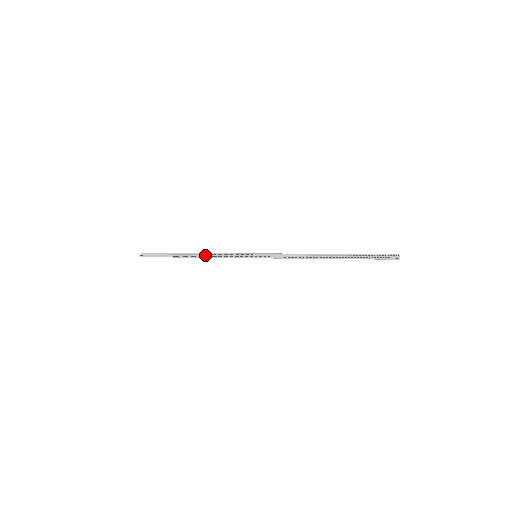
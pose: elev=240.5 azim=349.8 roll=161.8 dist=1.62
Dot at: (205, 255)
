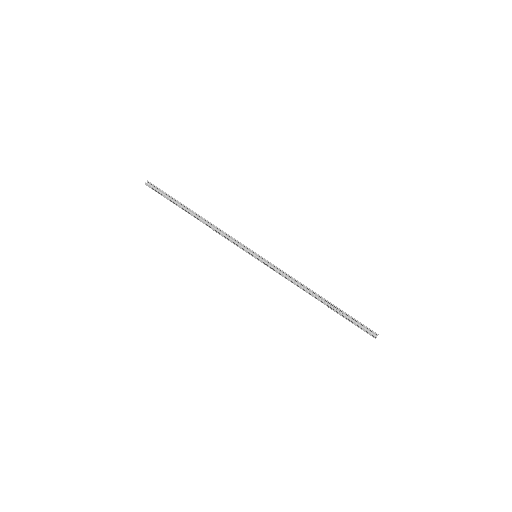
Dot at: (209, 225)
